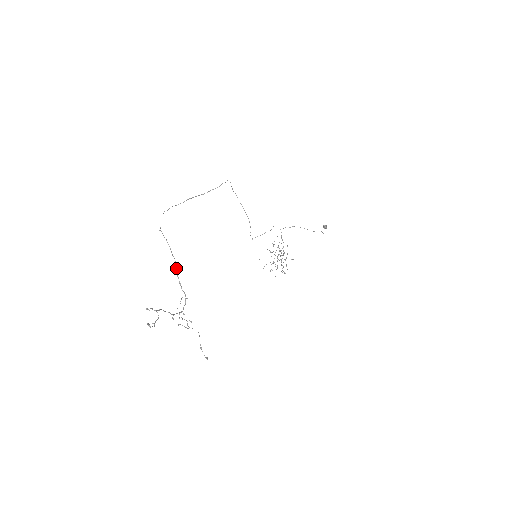
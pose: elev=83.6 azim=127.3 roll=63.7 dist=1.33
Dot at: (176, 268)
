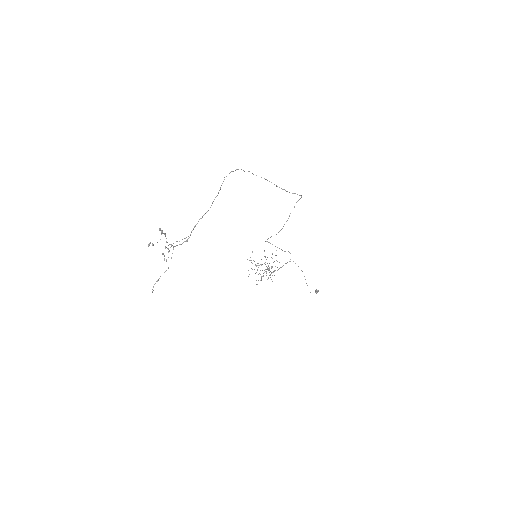
Dot at: (204, 214)
